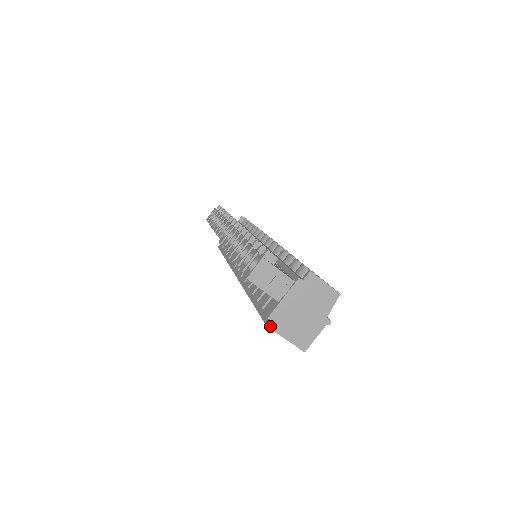
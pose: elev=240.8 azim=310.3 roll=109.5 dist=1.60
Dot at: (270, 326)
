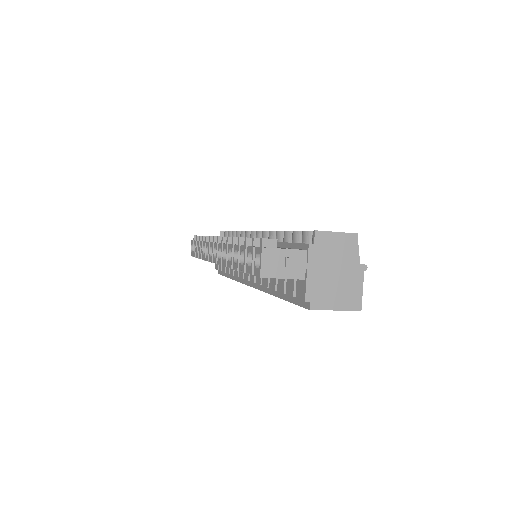
Dot at: (312, 308)
